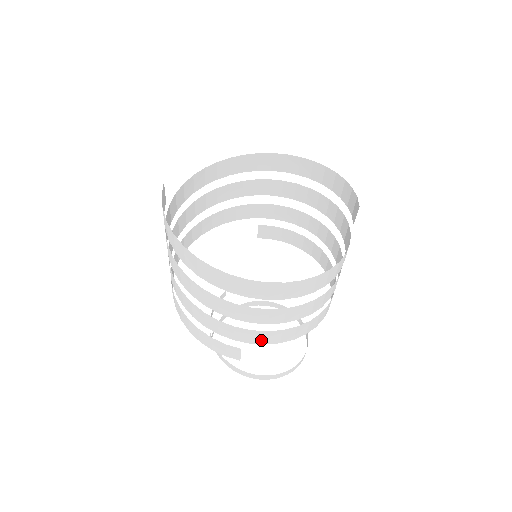
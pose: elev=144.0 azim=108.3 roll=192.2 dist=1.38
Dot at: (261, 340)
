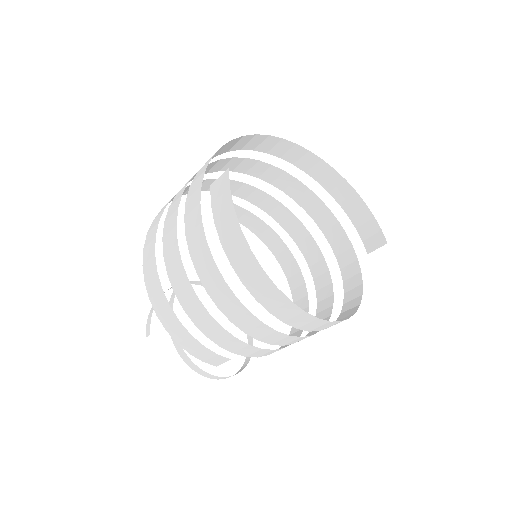
Dot at: (259, 355)
